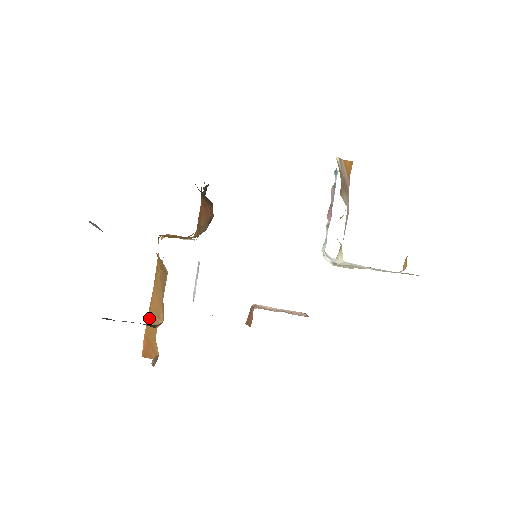
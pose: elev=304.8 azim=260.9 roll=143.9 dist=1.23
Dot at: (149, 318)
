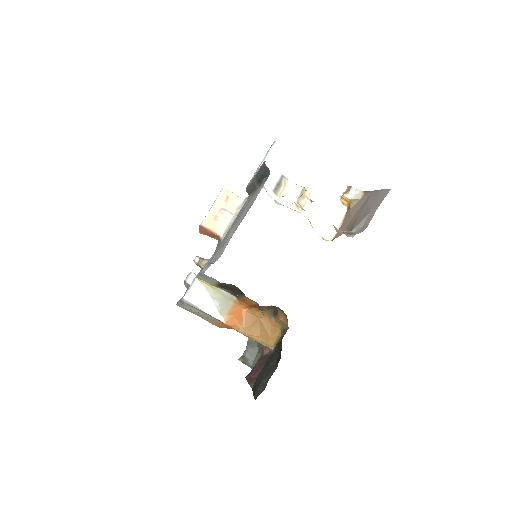
Dot at: occluded
